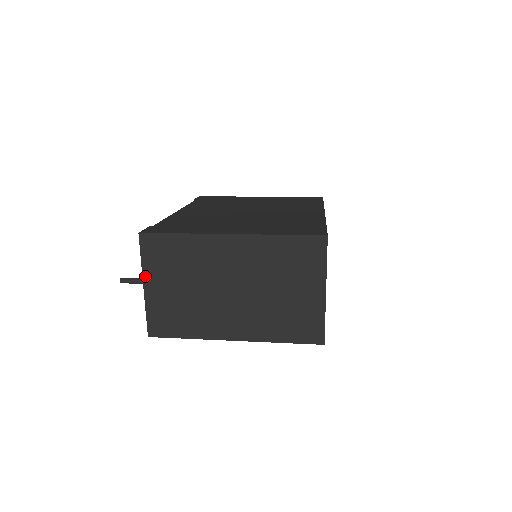
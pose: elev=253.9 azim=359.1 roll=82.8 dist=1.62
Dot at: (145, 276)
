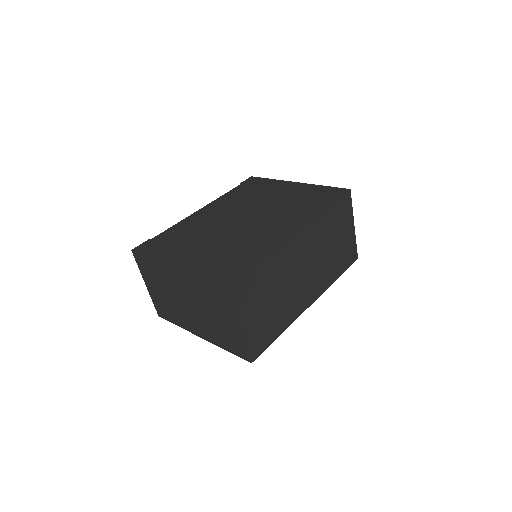
Dot at: (144, 278)
